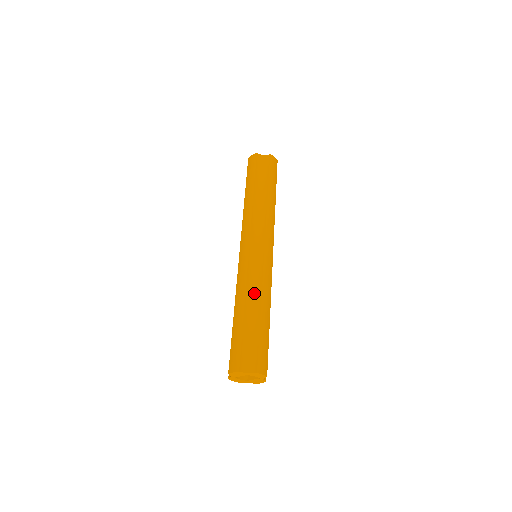
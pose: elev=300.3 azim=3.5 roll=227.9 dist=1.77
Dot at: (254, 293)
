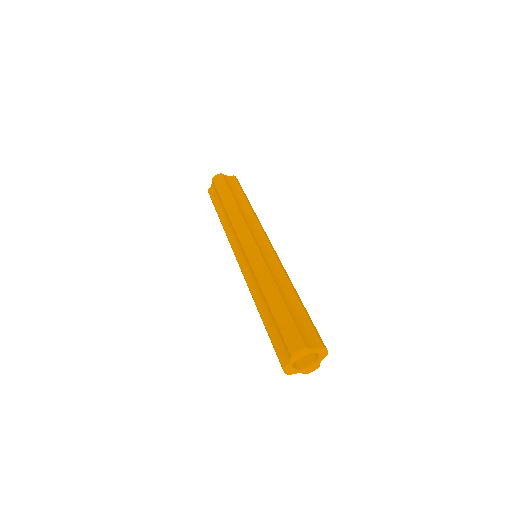
Dot at: (280, 279)
